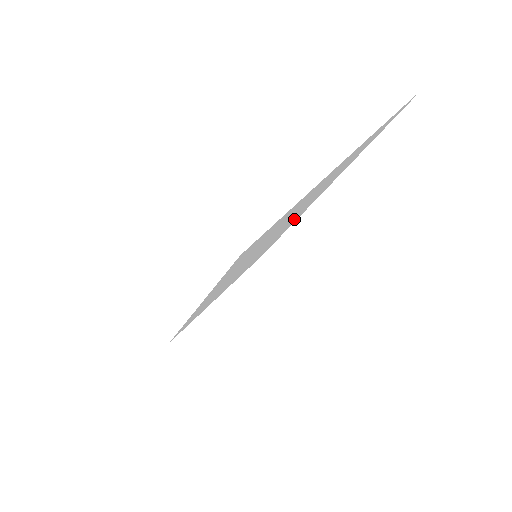
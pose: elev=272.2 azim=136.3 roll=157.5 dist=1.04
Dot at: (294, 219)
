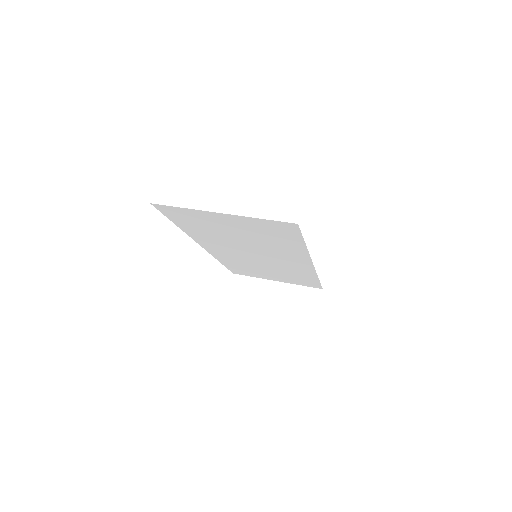
Dot at: (287, 259)
